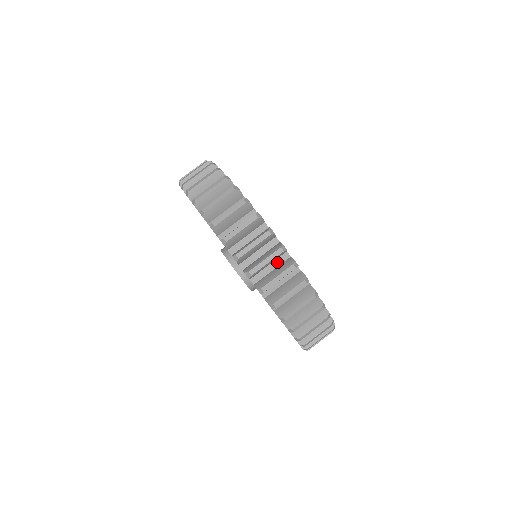
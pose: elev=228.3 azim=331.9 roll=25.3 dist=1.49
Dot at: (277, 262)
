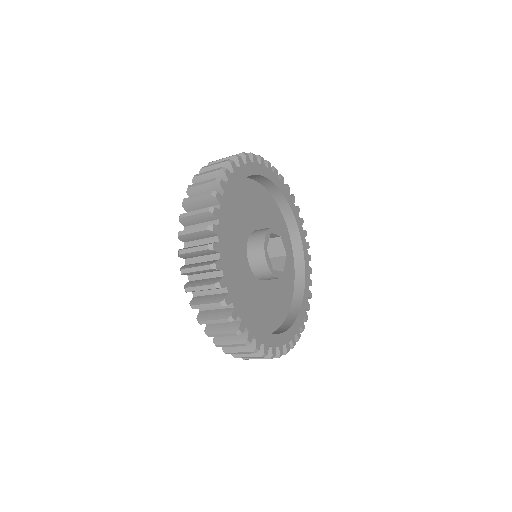
Dot at: occluded
